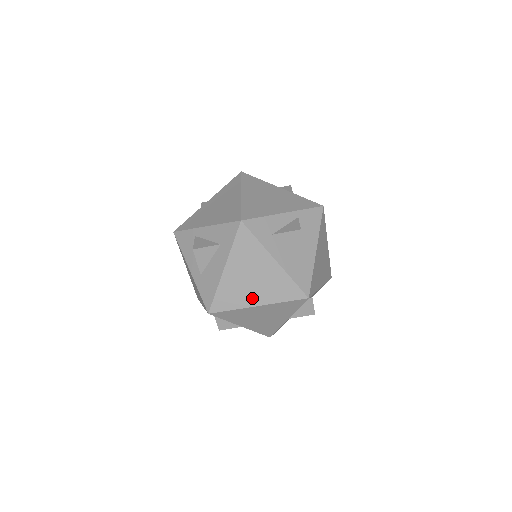
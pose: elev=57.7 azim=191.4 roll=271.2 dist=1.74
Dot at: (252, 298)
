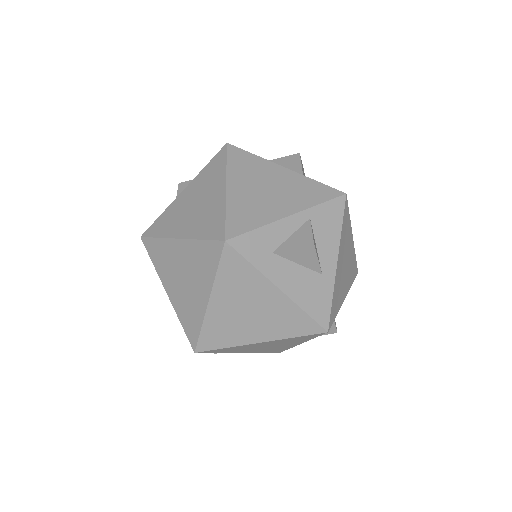
Dot at: (250, 334)
